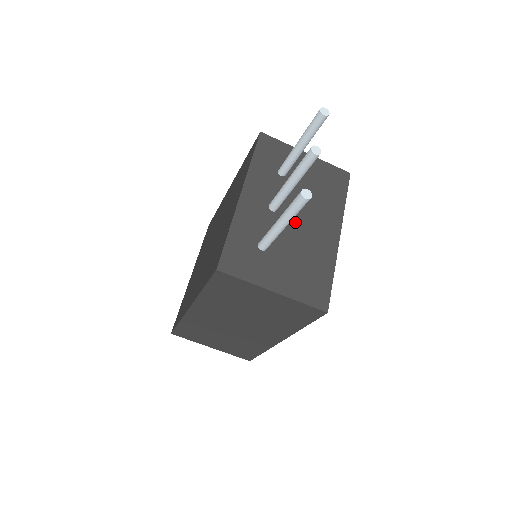
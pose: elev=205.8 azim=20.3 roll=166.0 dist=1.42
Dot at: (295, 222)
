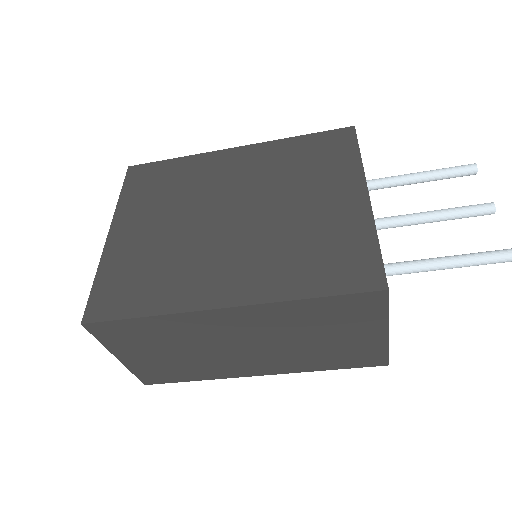
Dot at: occluded
